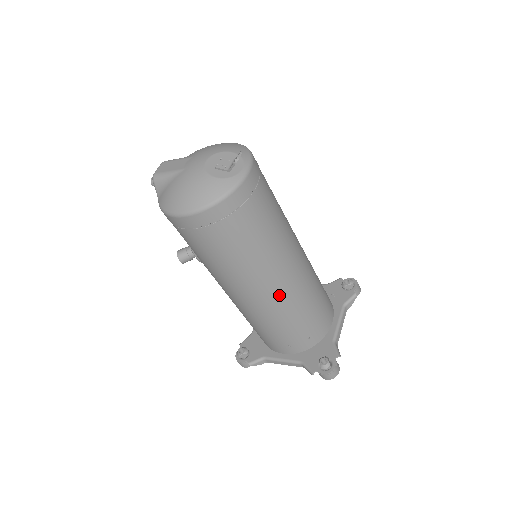
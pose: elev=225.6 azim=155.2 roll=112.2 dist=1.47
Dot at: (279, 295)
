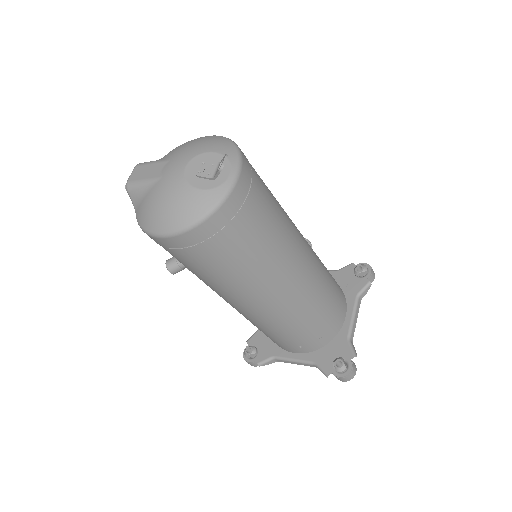
Dot at: (285, 303)
